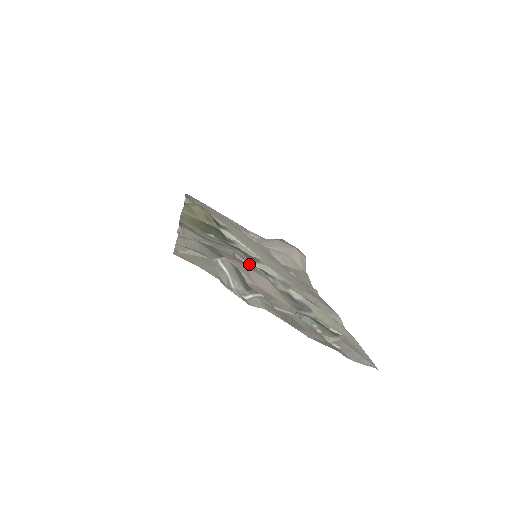
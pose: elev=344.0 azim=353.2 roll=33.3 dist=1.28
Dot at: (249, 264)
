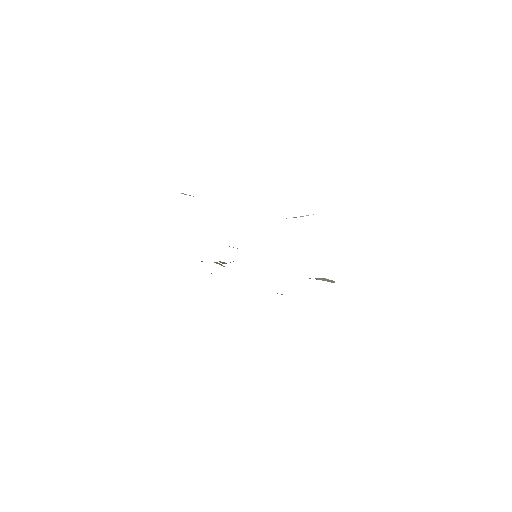
Dot at: occluded
